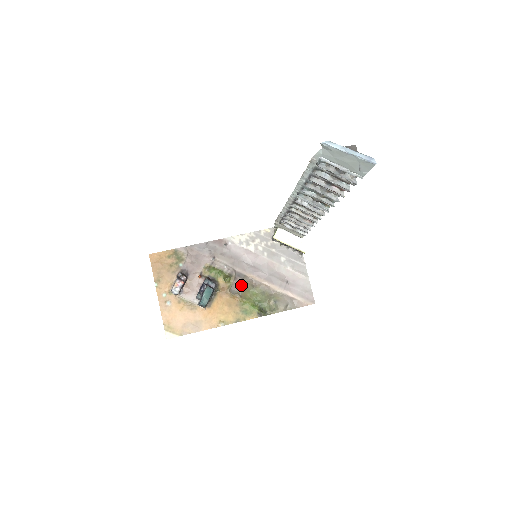
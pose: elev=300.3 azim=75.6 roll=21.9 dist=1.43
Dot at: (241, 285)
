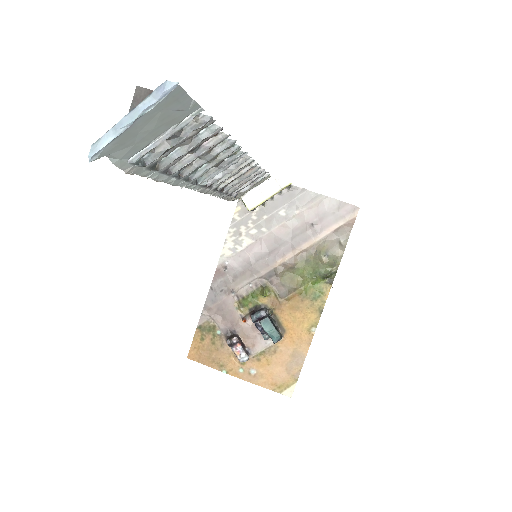
Dot at: (282, 281)
